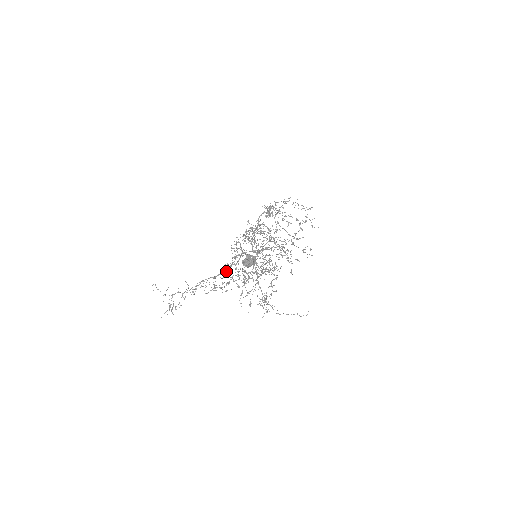
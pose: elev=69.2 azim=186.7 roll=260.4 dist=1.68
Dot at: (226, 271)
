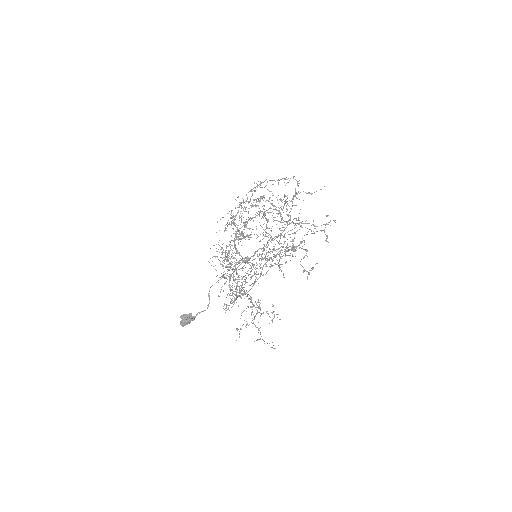
Dot at: (252, 265)
